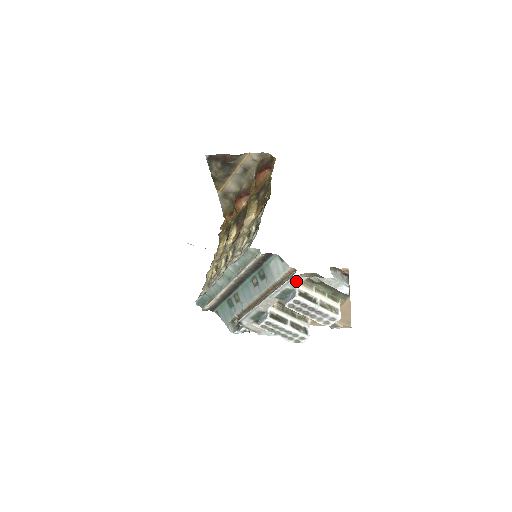
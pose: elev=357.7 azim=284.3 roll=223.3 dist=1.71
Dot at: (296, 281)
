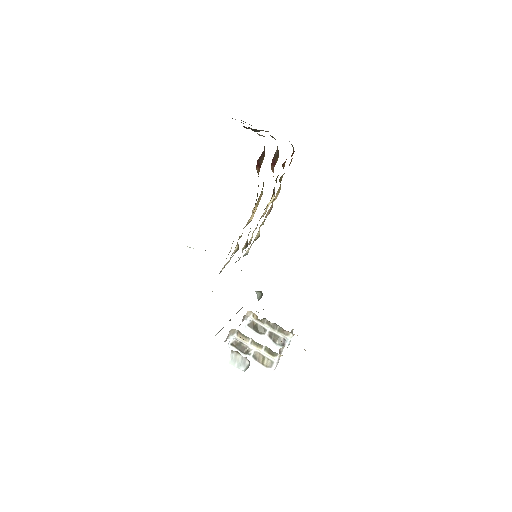
Dot at: occluded
